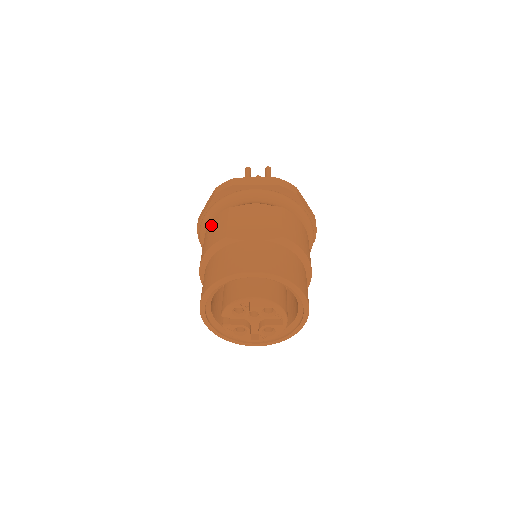
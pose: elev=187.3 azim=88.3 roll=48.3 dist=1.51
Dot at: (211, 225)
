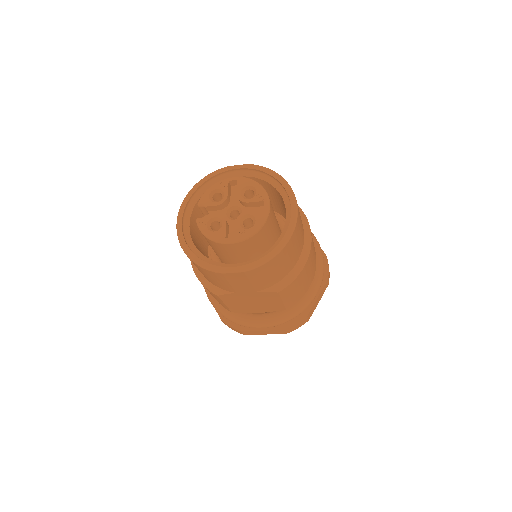
Dot at: occluded
